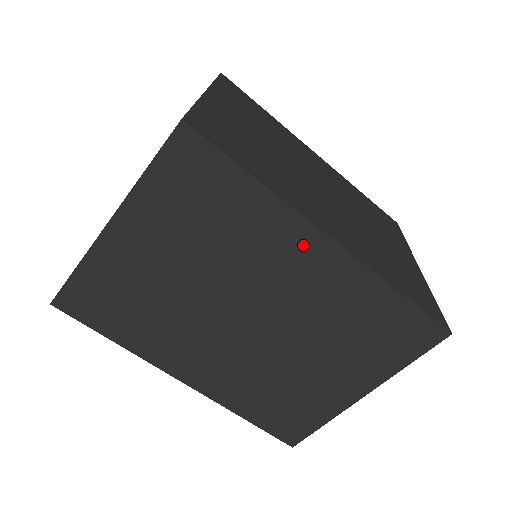
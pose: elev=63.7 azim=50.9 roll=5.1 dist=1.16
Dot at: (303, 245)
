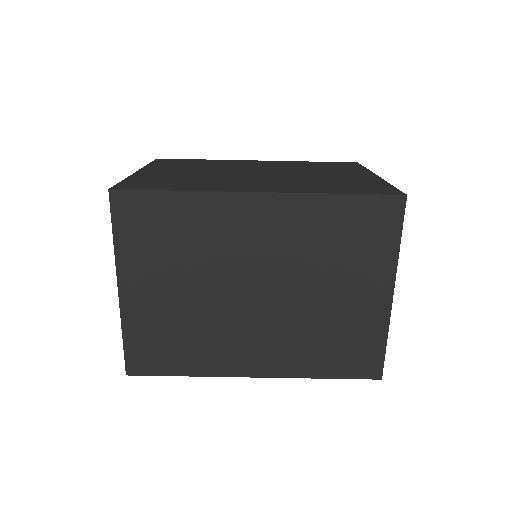
Dot at: (243, 211)
